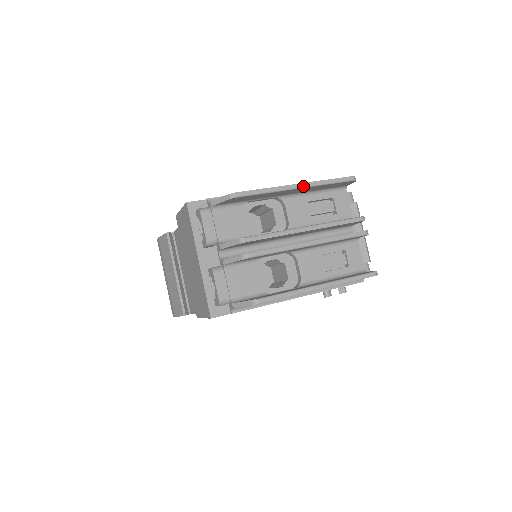
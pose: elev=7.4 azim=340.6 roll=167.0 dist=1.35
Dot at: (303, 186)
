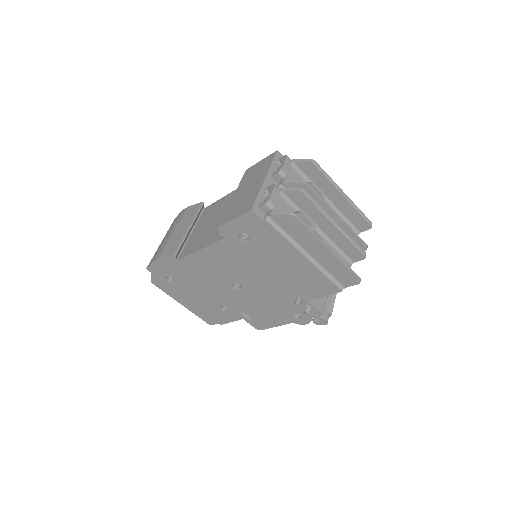
Dot at: (347, 197)
